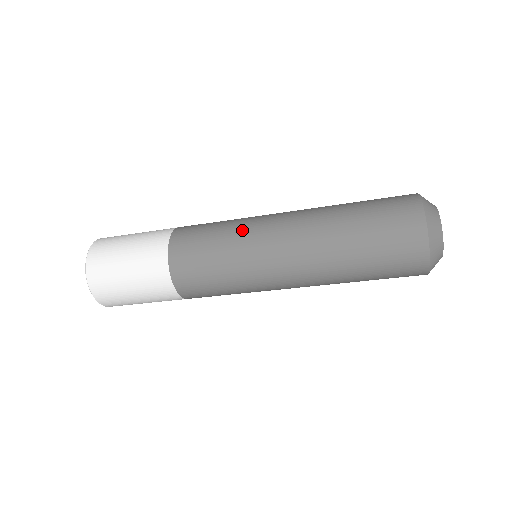
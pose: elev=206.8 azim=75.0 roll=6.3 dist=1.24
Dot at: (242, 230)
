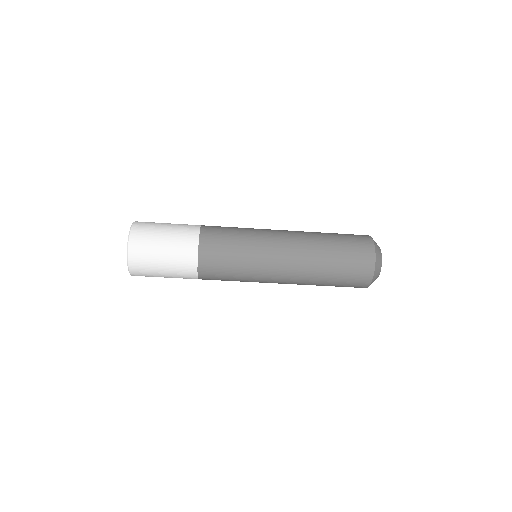
Dot at: occluded
